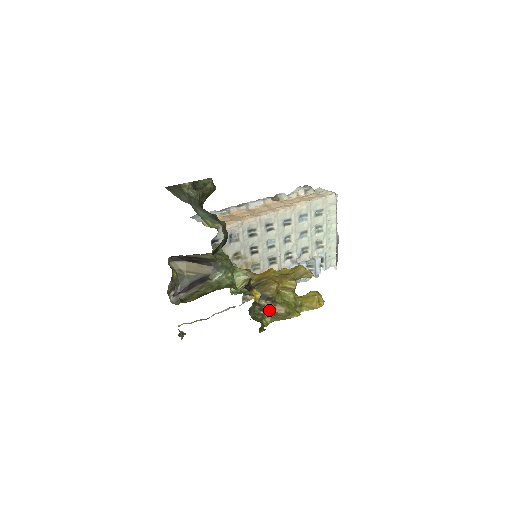
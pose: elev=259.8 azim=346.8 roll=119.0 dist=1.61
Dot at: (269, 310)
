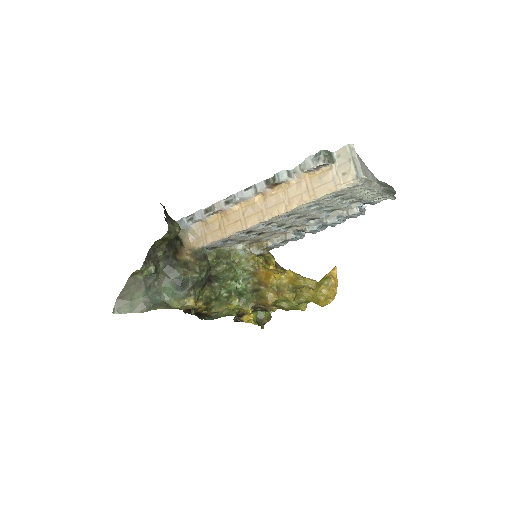
Dot at: occluded
